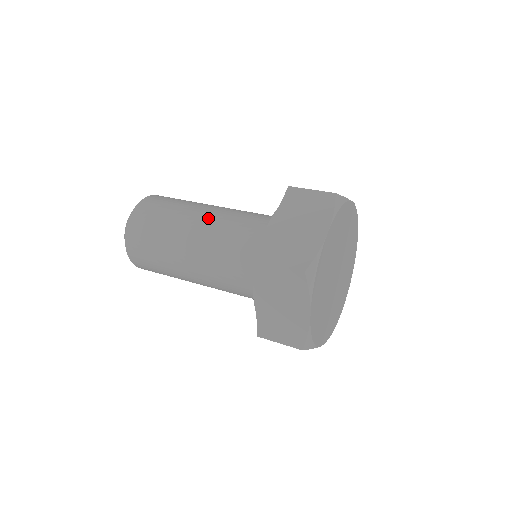
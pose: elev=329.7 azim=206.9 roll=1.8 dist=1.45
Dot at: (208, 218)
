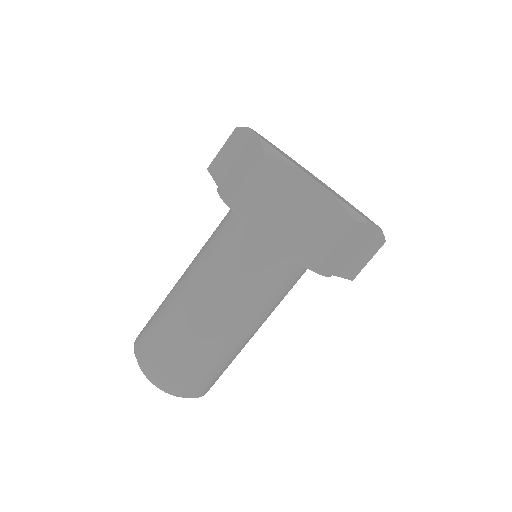
Dot at: (187, 270)
